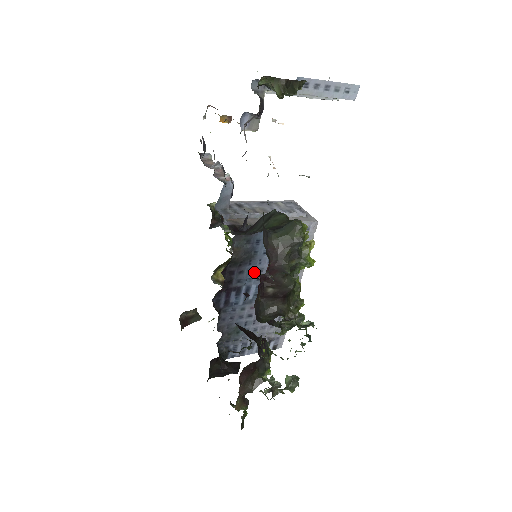
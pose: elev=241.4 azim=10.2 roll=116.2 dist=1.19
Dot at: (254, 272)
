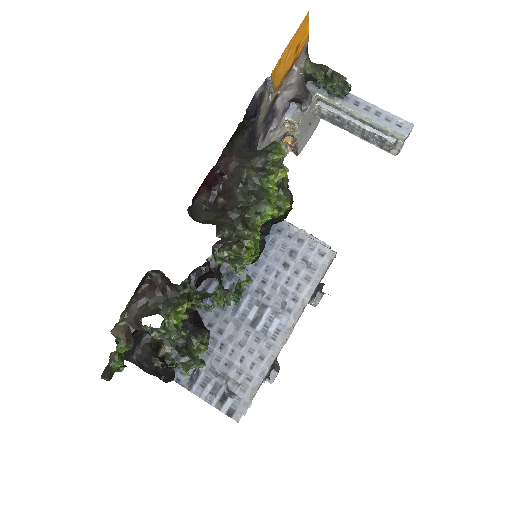
Dot at: (246, 272)
